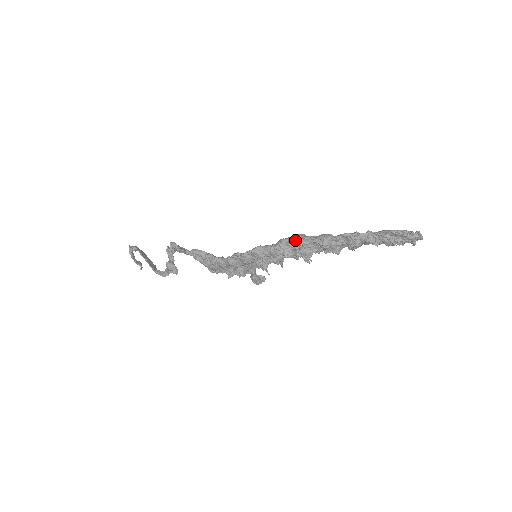
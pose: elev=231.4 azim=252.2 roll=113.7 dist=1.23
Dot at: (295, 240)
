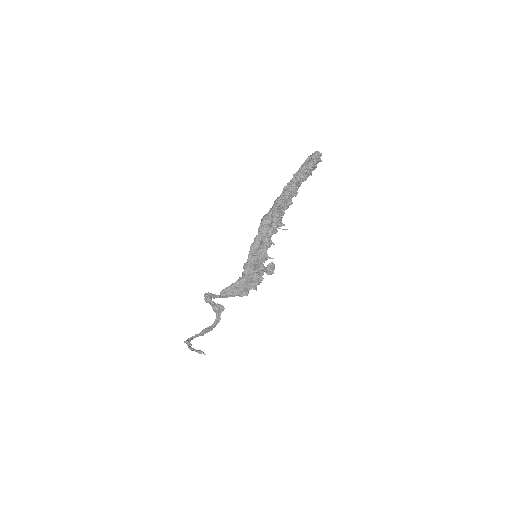
Dot at: (264, 220)
